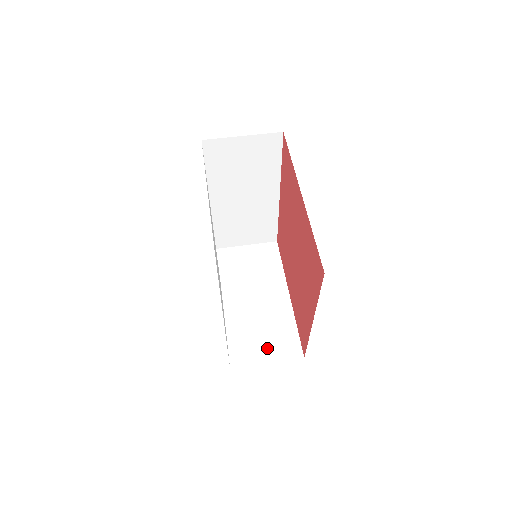
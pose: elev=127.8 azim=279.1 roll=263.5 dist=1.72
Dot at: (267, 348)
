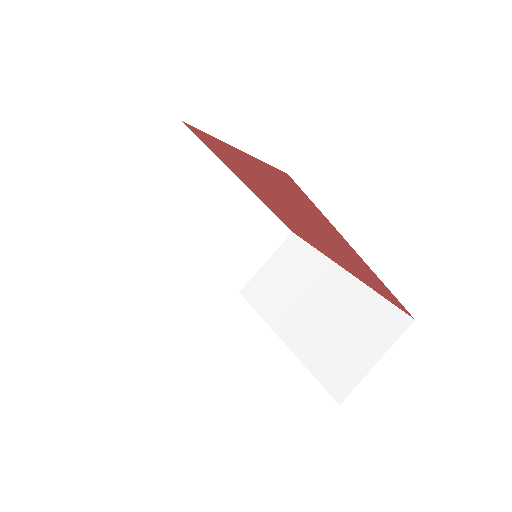
Dot at: (257, 252)
